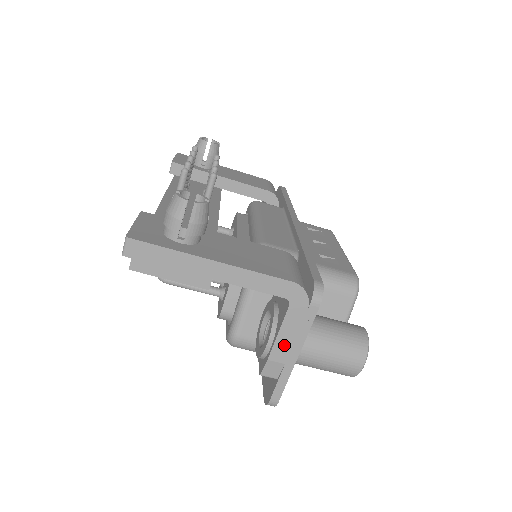
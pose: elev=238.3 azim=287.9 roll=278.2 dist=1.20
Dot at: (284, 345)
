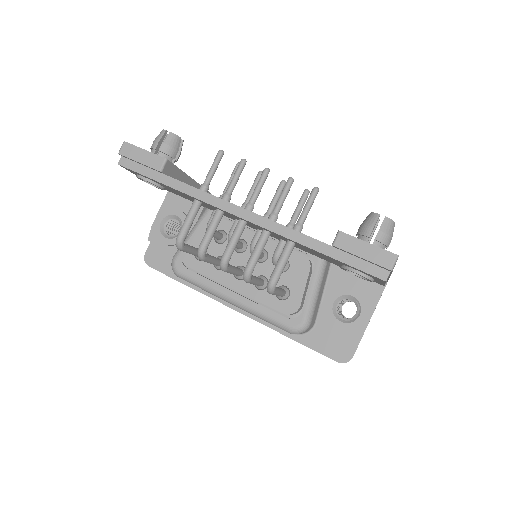
Dot at: occluded
